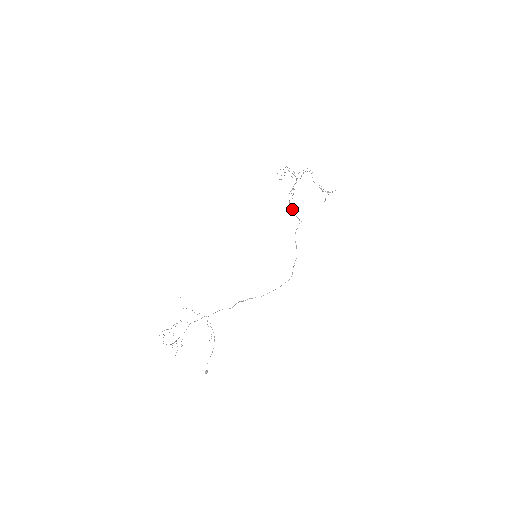
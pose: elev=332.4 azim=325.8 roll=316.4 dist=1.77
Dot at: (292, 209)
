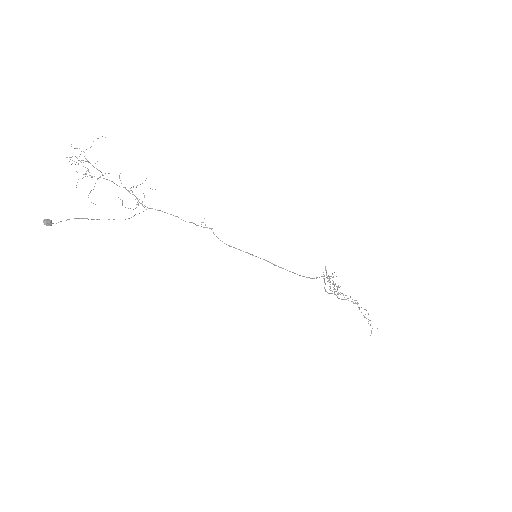
Dot at: occluded
